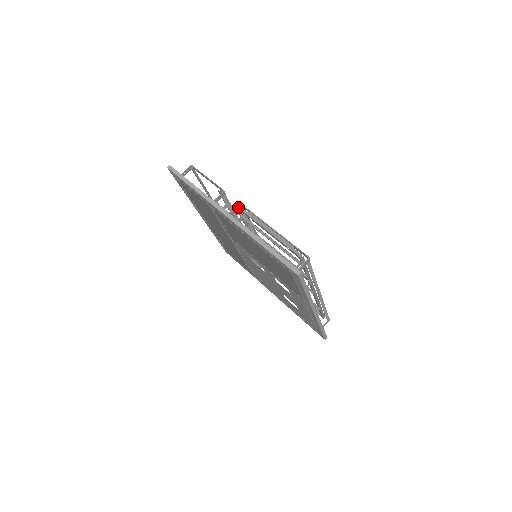
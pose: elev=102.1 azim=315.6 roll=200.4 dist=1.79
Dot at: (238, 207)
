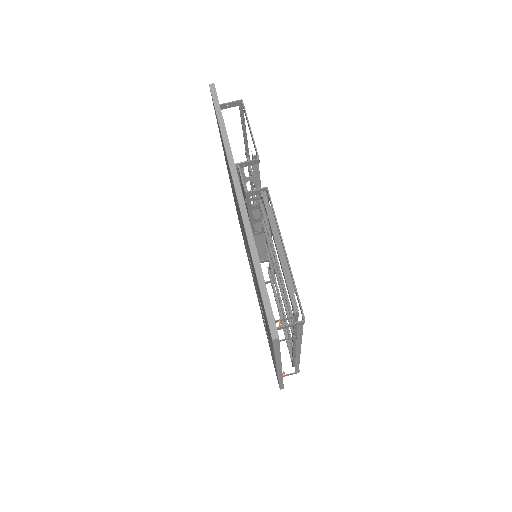
Dot at: (262, 191)
